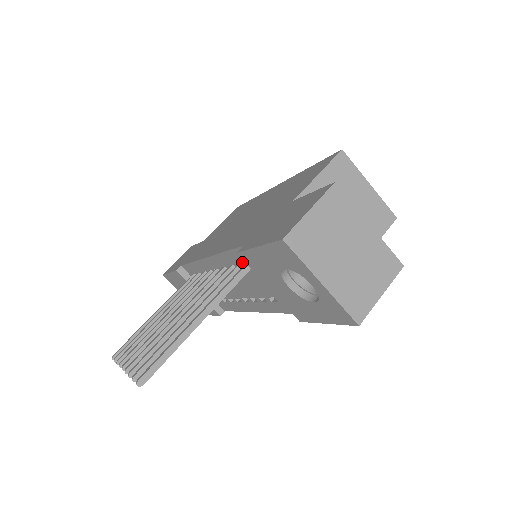
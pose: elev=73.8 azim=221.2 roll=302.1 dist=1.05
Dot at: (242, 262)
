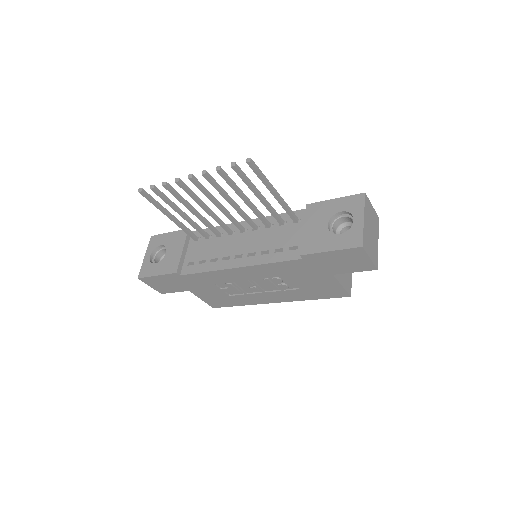
Dot at: (288, 221)
